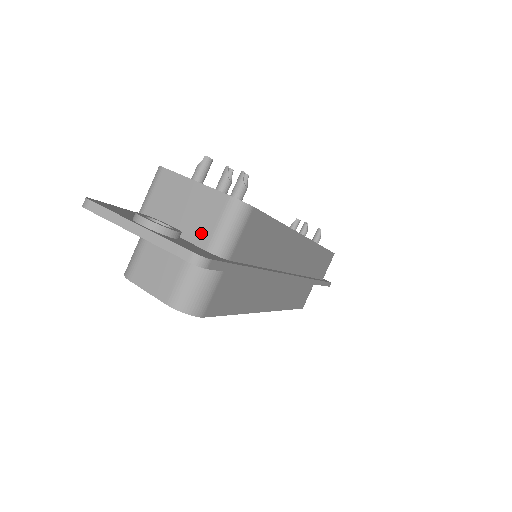
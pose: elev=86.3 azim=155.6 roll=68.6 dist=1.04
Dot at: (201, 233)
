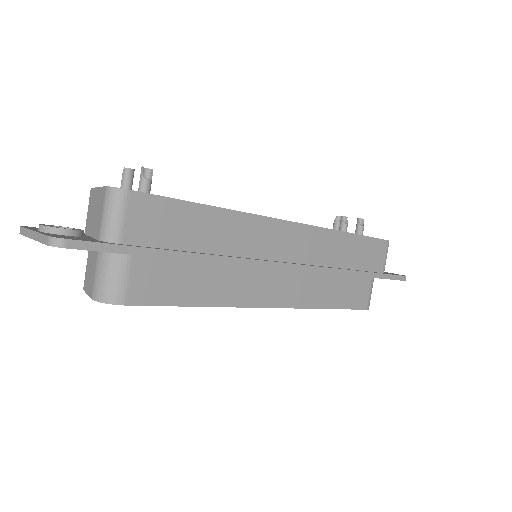
Dot at: (98, 227)
